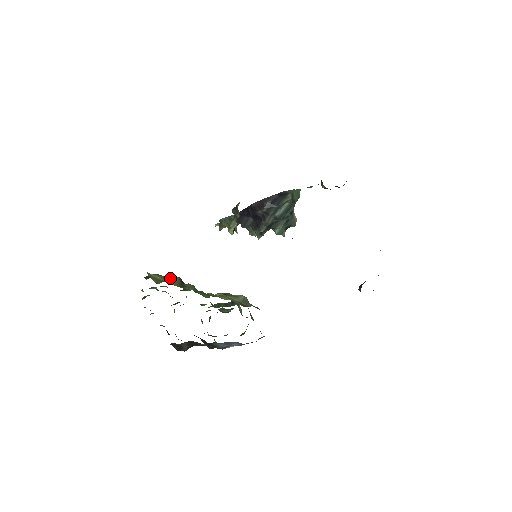
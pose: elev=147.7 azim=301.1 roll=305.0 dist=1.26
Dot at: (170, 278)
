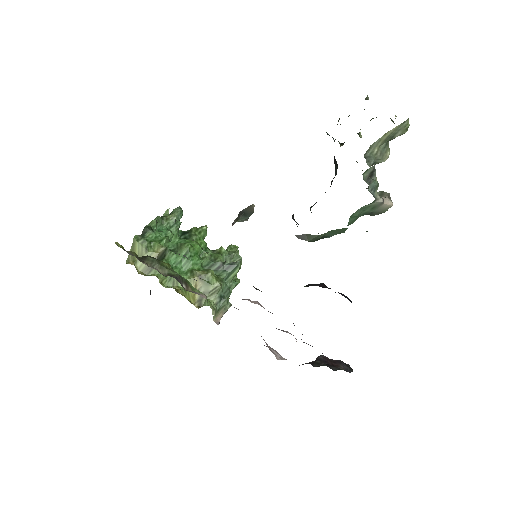
Dot at: (148, 253)
